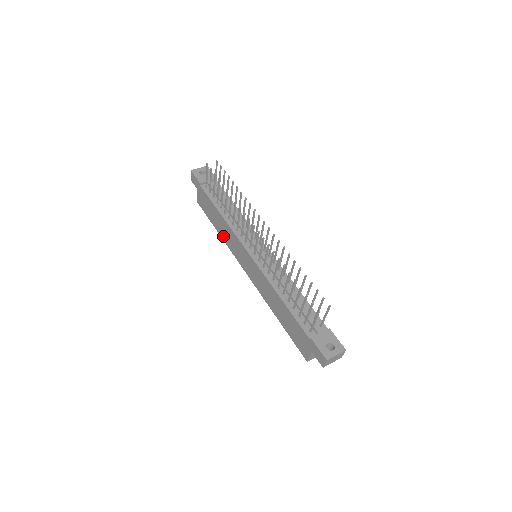
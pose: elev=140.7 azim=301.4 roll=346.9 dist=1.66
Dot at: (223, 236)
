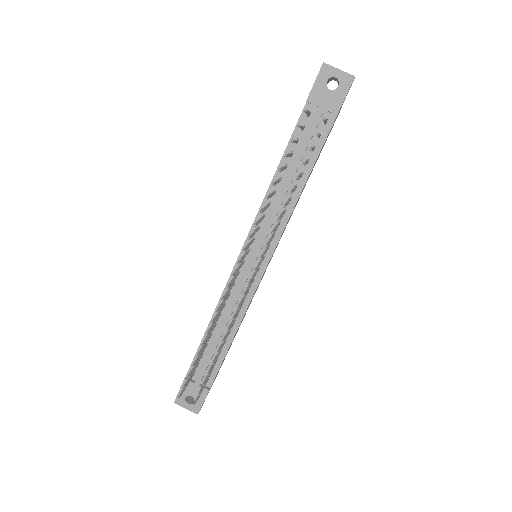
Dot at: occluded
